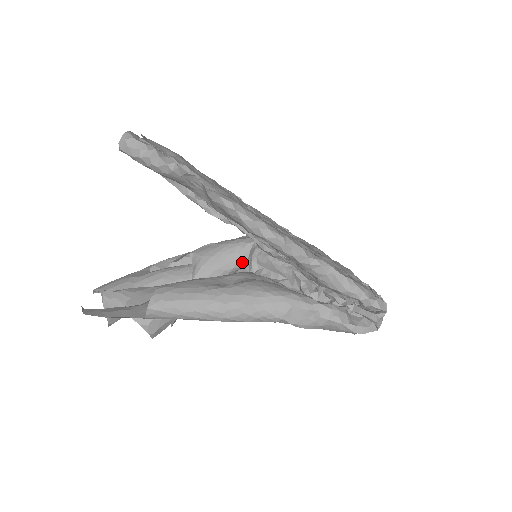
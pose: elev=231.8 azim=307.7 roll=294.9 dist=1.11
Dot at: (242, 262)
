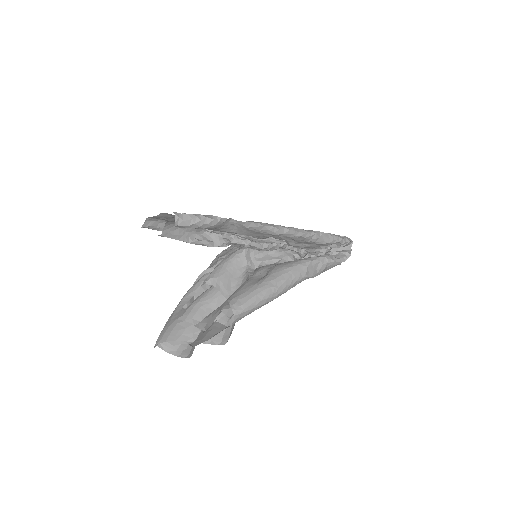
Dot at: (244, 266)
